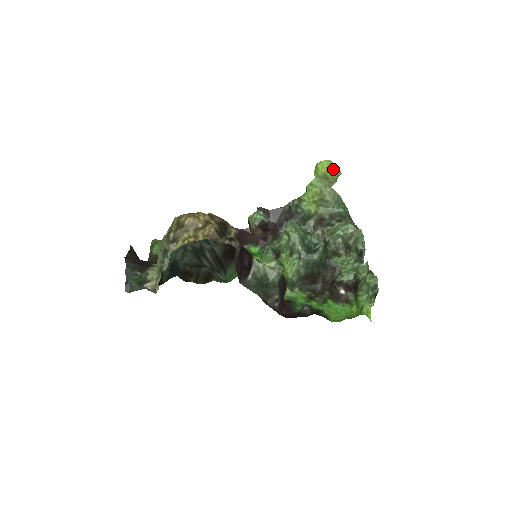
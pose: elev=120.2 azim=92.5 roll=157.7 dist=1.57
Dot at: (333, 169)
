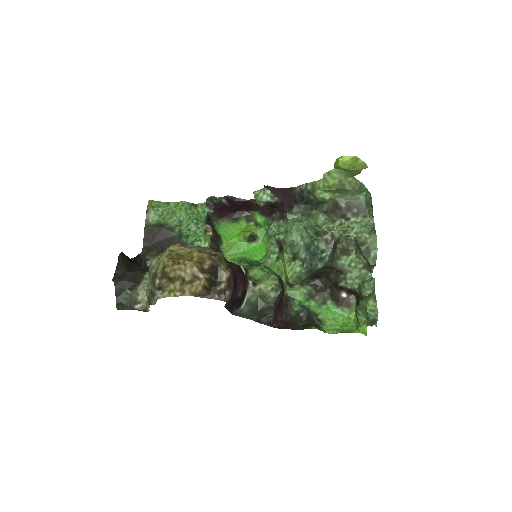
Dot at: (357, 164)
